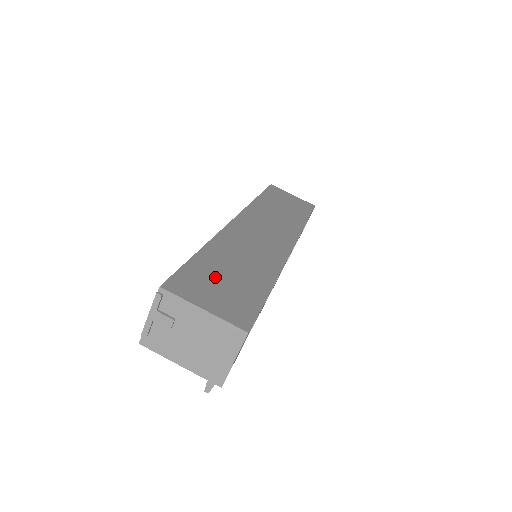
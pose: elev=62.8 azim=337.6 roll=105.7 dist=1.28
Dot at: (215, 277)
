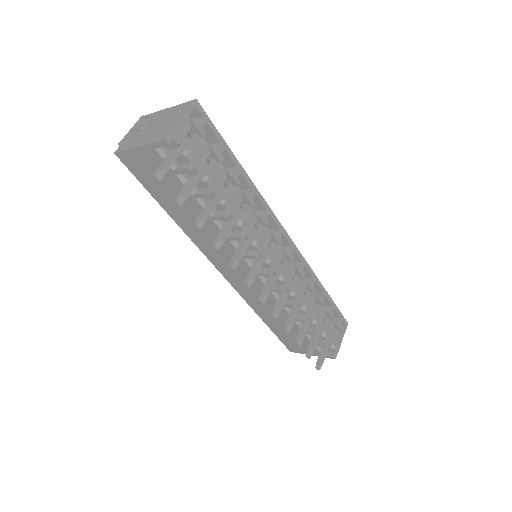
Dot at: occluded
